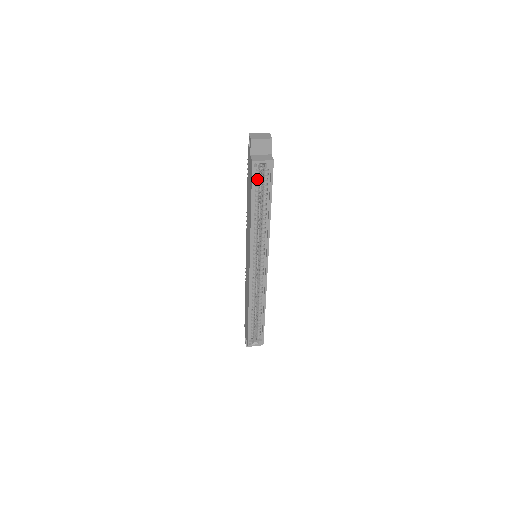
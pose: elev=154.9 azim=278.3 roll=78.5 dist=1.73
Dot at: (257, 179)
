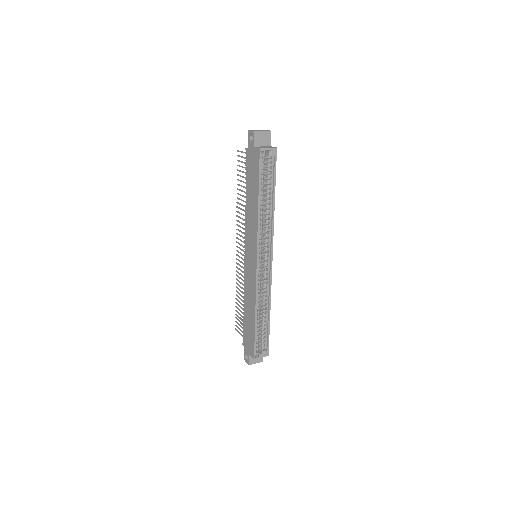
Dot at: (262, 168)
